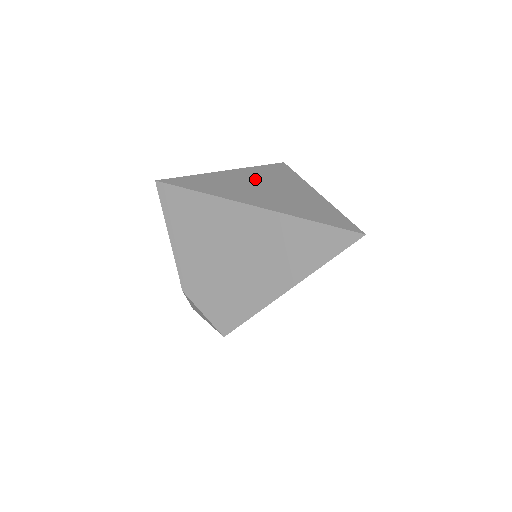
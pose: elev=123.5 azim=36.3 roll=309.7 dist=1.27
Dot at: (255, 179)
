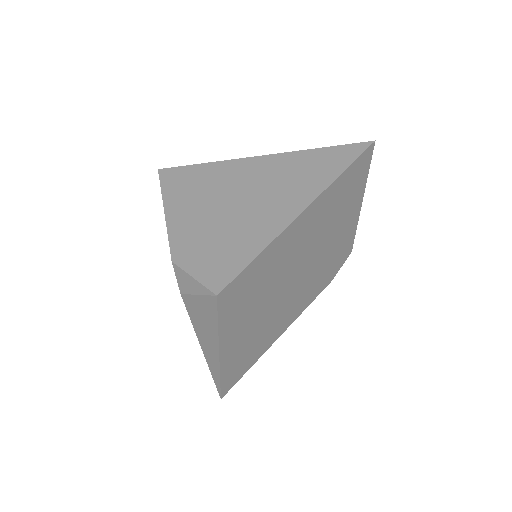
Dot at: occluded
